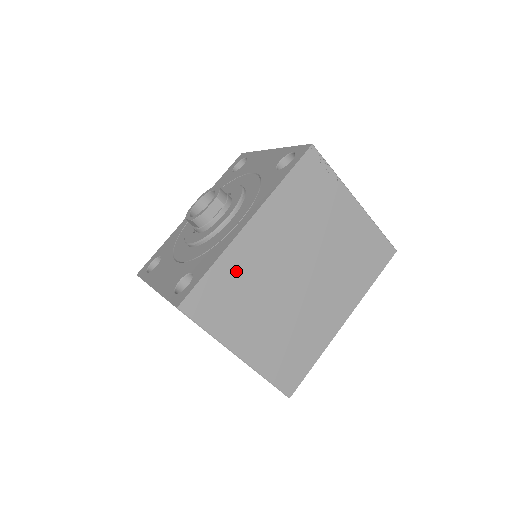
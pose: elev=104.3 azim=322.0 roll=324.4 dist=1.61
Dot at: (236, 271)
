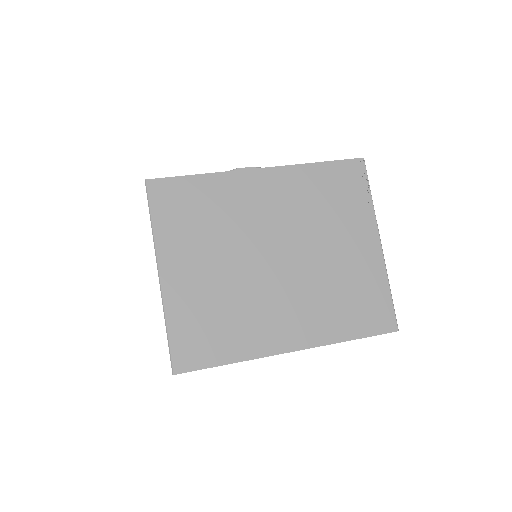
Dot at: (219, 197)
